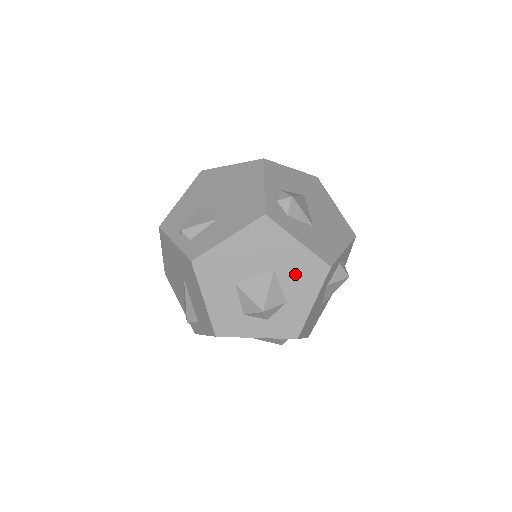
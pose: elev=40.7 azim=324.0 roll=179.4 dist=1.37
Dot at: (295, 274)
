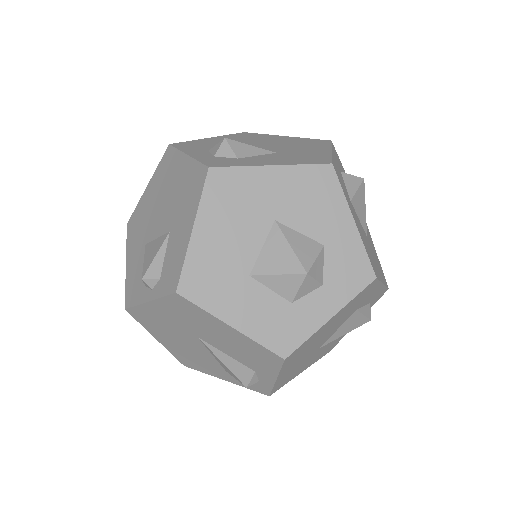
Dot at: (302, 205)
